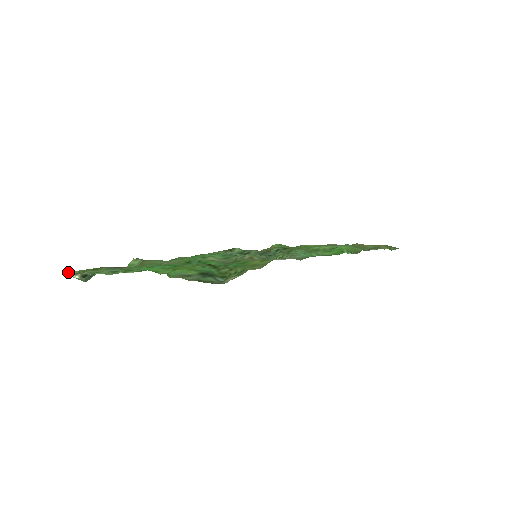
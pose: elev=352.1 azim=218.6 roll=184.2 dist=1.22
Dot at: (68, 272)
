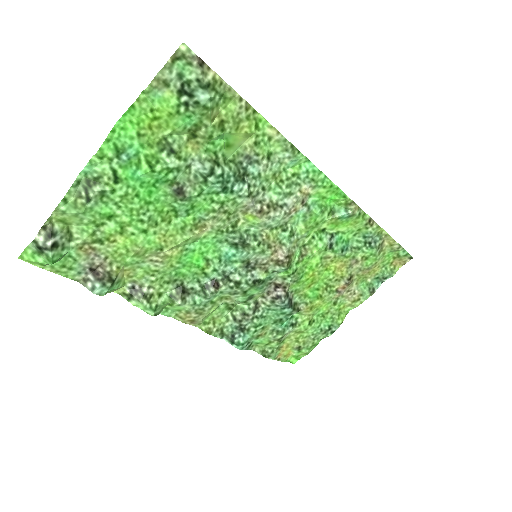
Dot at: (29, 261)
